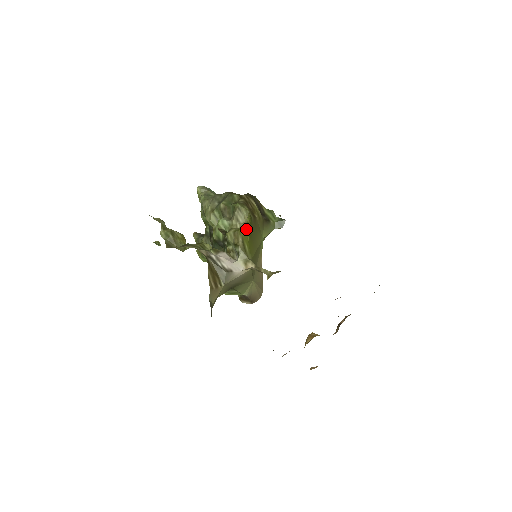
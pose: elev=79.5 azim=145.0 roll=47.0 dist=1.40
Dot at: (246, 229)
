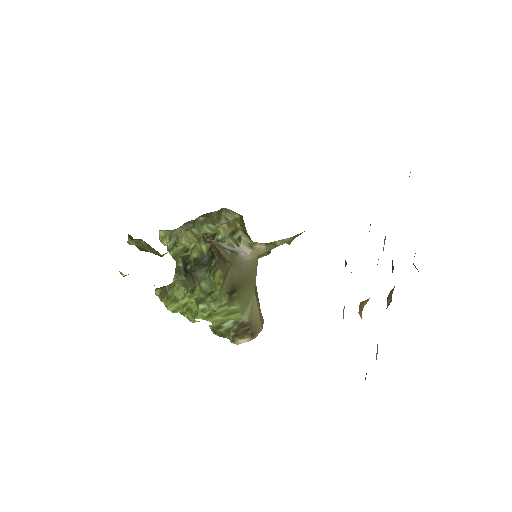
Dot at: (241, 221)
